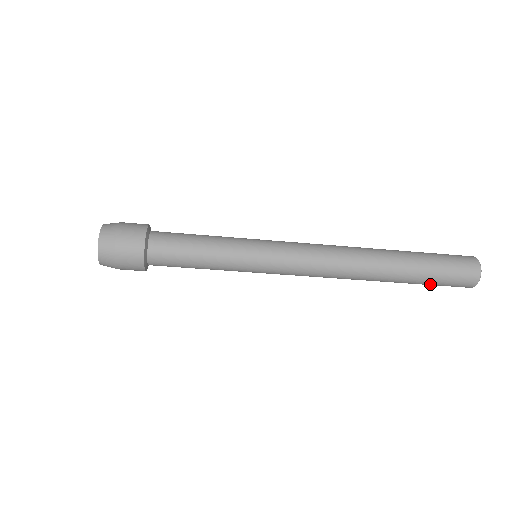
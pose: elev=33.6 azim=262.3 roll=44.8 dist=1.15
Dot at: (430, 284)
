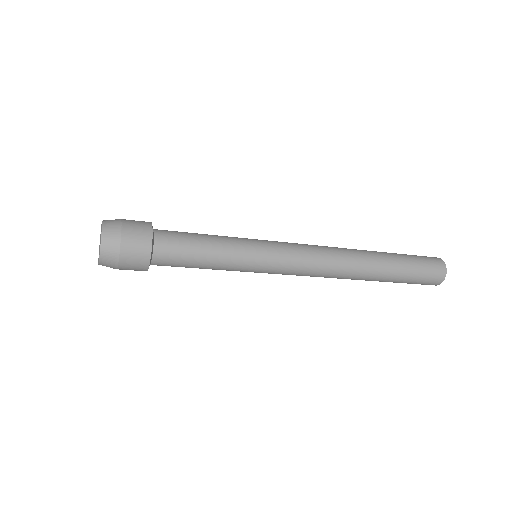
Dot at: occluded
